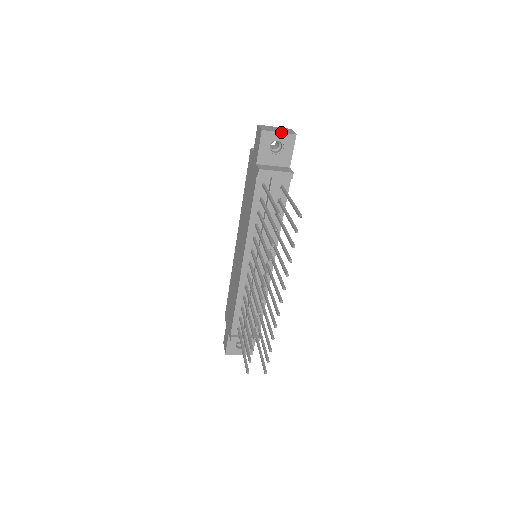
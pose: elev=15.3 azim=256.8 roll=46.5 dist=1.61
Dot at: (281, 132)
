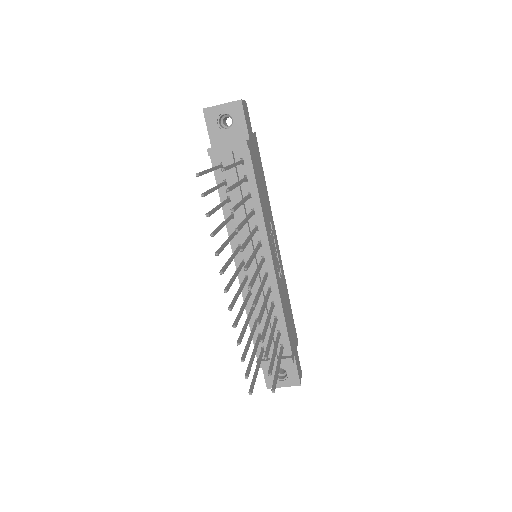
Dot at: (224, 103)
